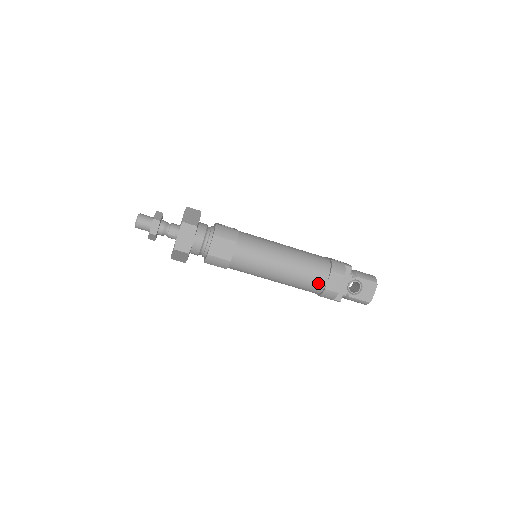
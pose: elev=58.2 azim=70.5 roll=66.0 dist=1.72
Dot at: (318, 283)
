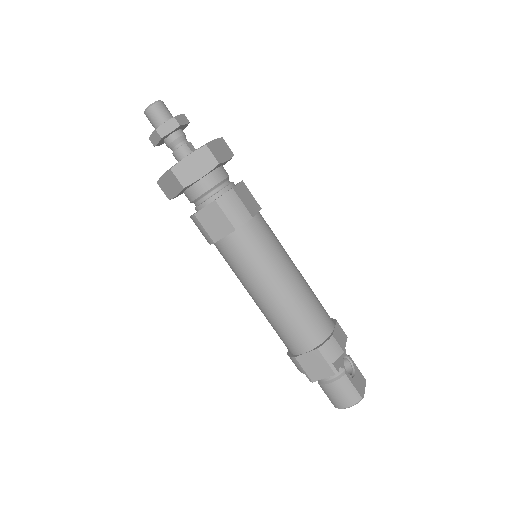
Dot at: (325, 324)
